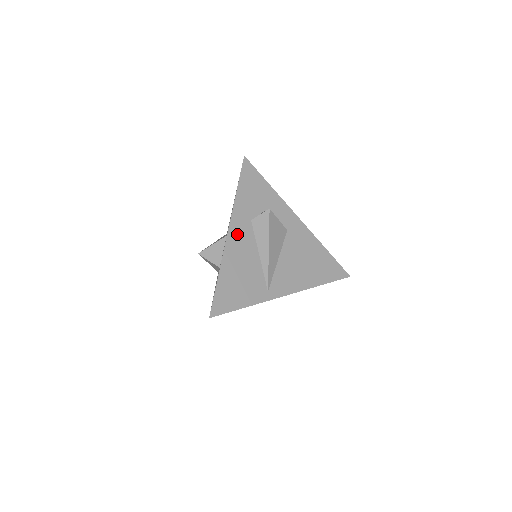
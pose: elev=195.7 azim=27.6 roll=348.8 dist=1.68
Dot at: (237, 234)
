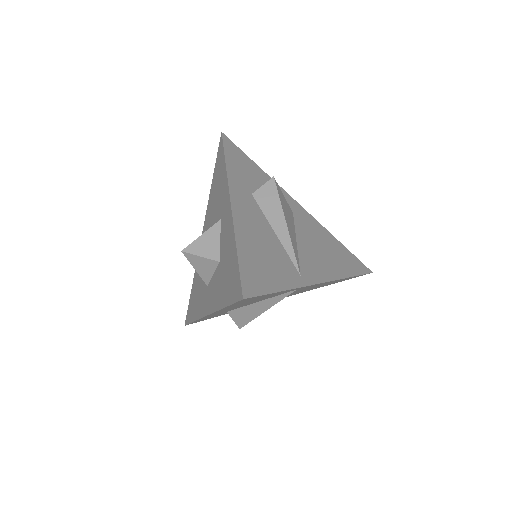
Dot at: (242, 205)
